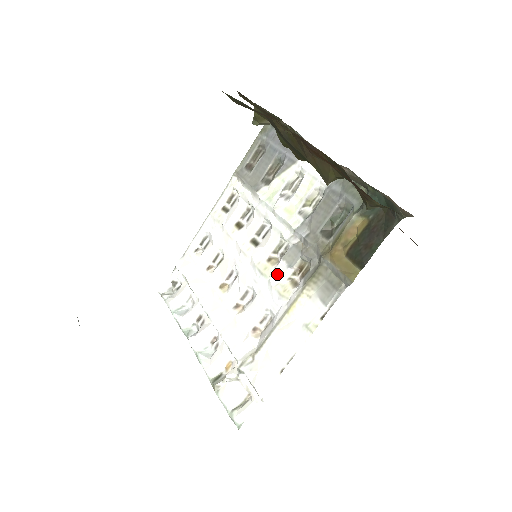
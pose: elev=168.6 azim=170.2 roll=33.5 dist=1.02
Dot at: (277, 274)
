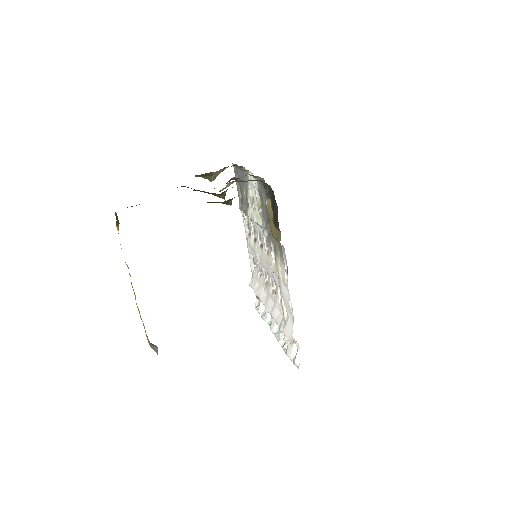
Dot at: (271, 260)
